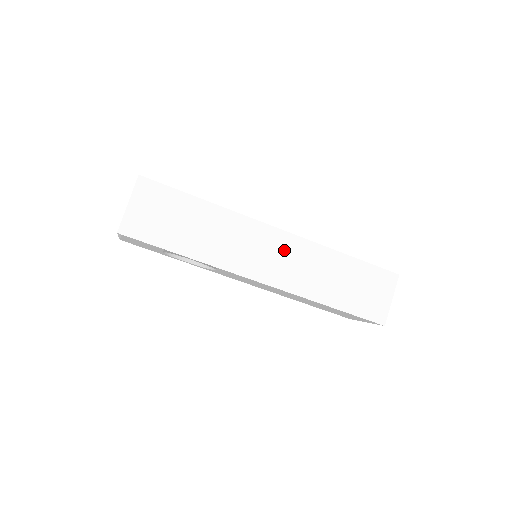
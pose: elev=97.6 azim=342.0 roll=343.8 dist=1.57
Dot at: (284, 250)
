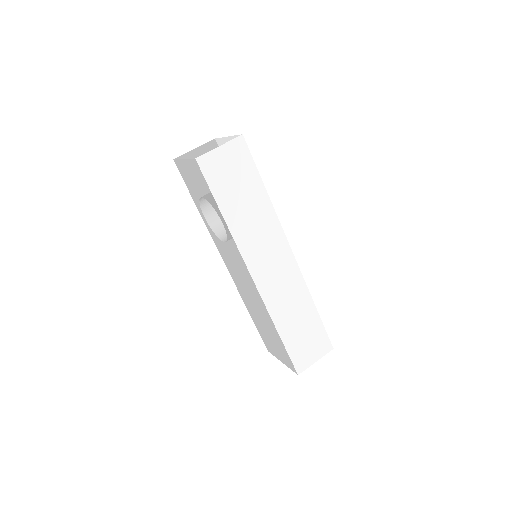
Dot at: (284, 269)
